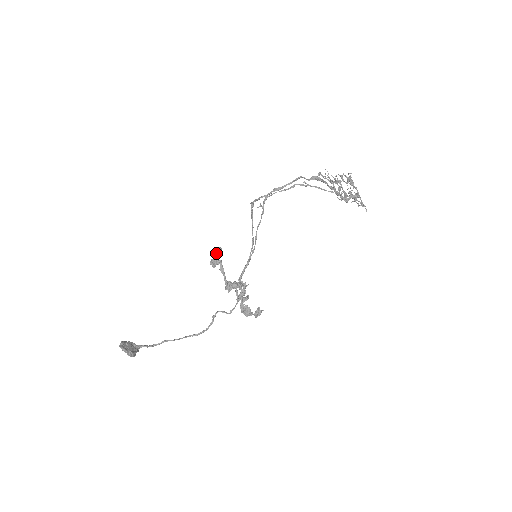
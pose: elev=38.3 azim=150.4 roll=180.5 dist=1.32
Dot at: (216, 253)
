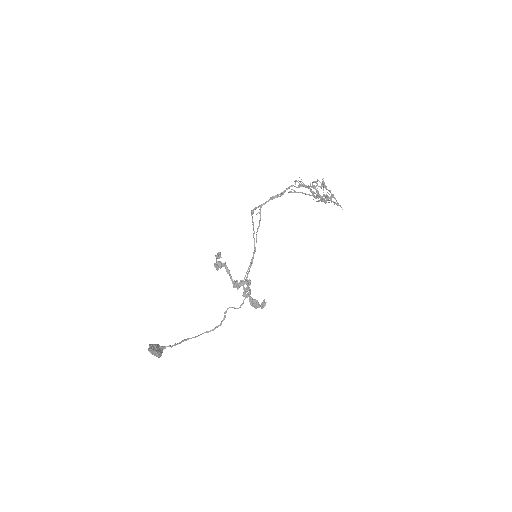
Dot at: (217, 258)
